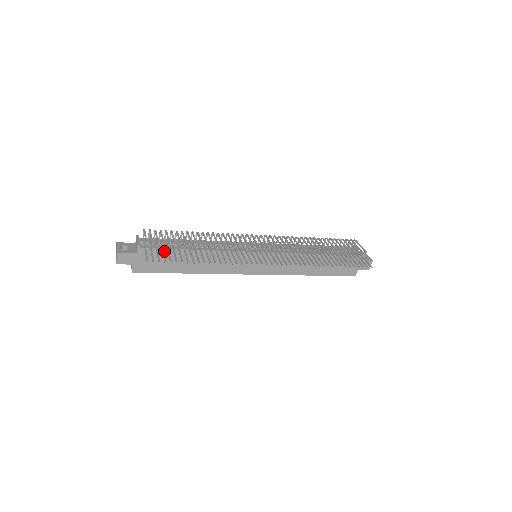
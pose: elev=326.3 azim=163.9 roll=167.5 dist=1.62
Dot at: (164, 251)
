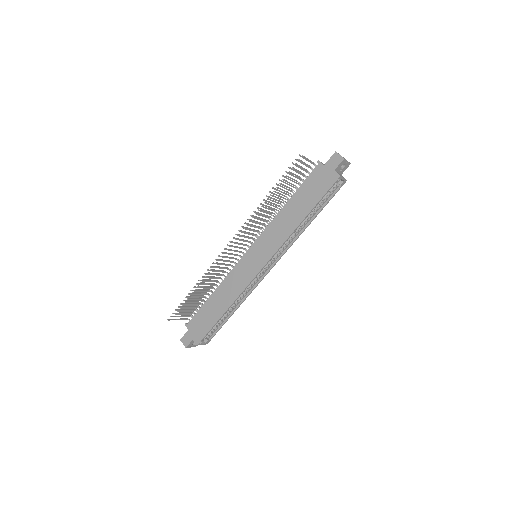
Dot at: (199, 313)
